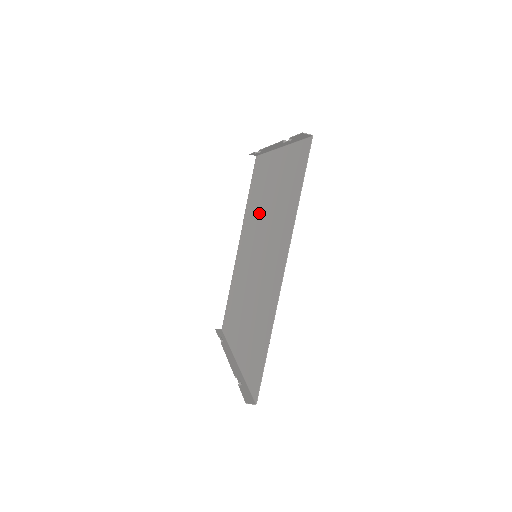
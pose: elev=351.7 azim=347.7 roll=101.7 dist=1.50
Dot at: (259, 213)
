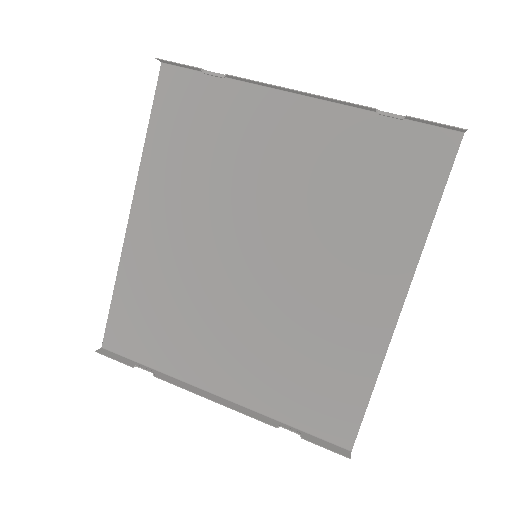
Dot at: (241, 186)
